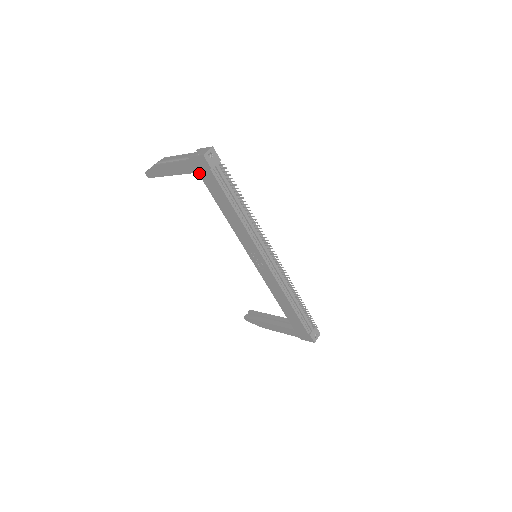
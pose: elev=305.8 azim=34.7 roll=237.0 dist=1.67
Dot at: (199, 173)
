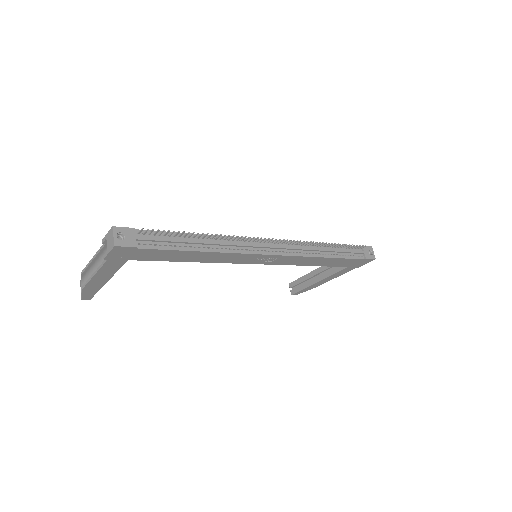
Dot at: (129, 259)
